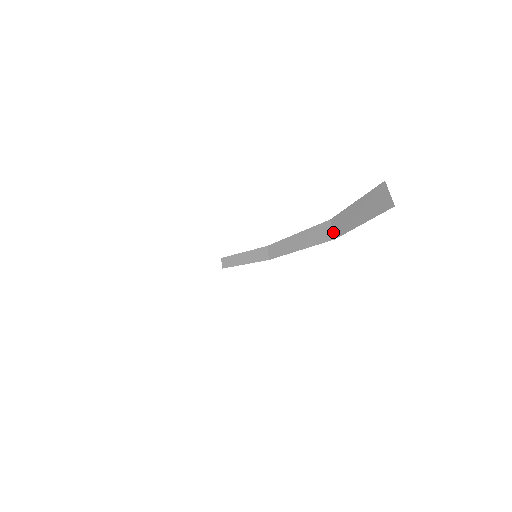
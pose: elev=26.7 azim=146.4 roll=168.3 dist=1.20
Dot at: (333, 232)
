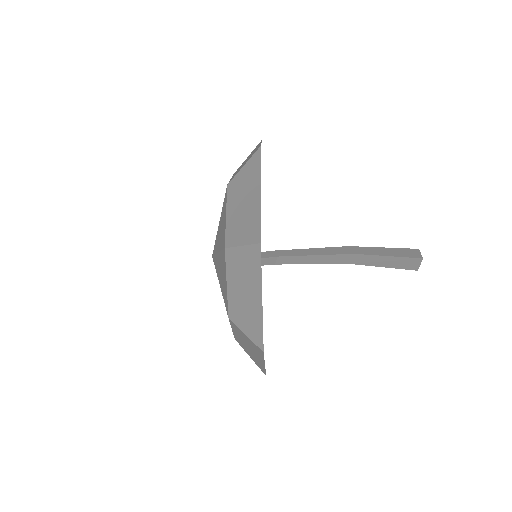
Dot at: (352, 261)
